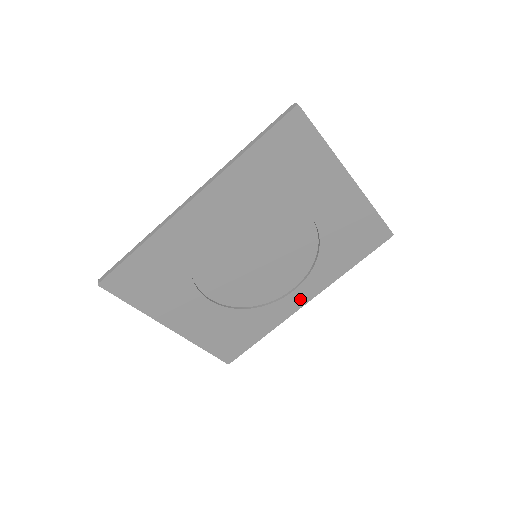
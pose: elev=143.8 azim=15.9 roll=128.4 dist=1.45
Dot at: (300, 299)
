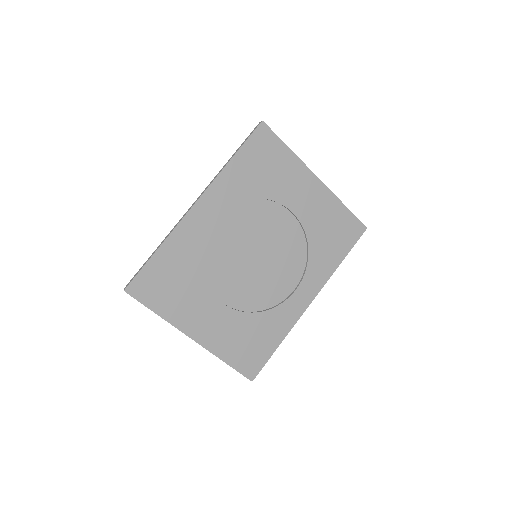
Dot at: (304, 299)
